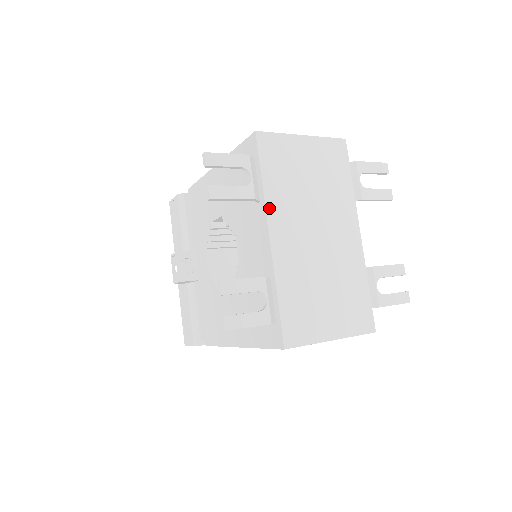
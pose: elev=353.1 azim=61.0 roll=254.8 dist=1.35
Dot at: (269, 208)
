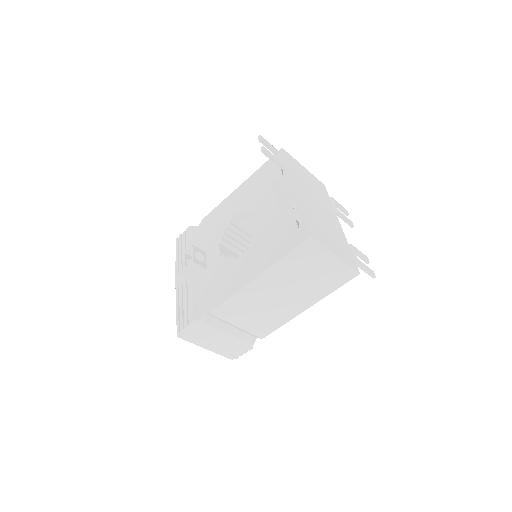
Dot at: (293, 177)
